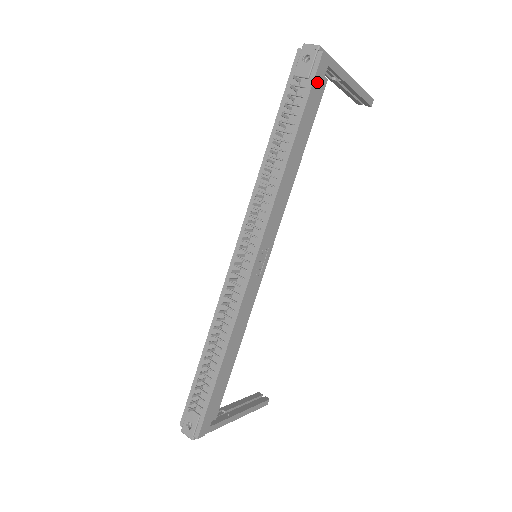
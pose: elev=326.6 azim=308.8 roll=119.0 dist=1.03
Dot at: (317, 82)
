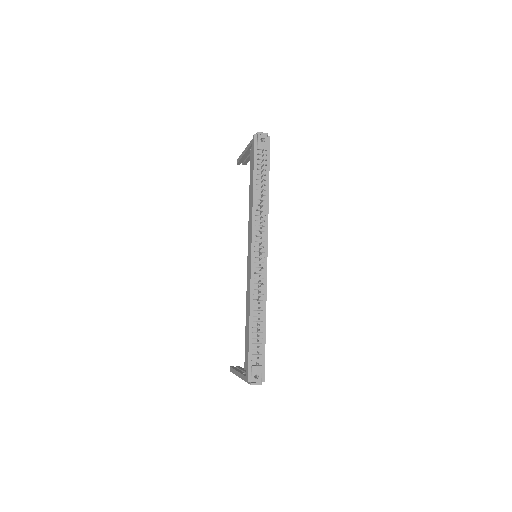
Dot at: (268, 152)
